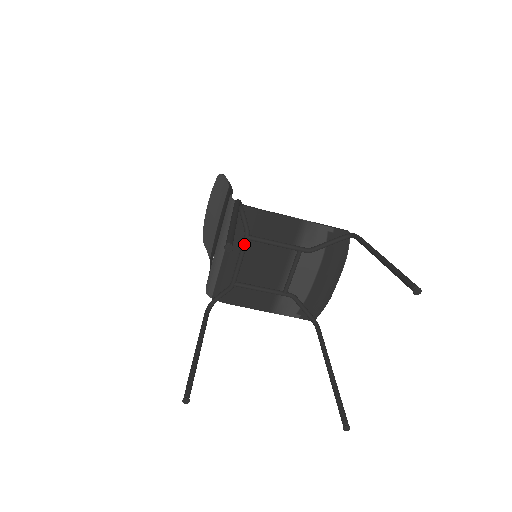
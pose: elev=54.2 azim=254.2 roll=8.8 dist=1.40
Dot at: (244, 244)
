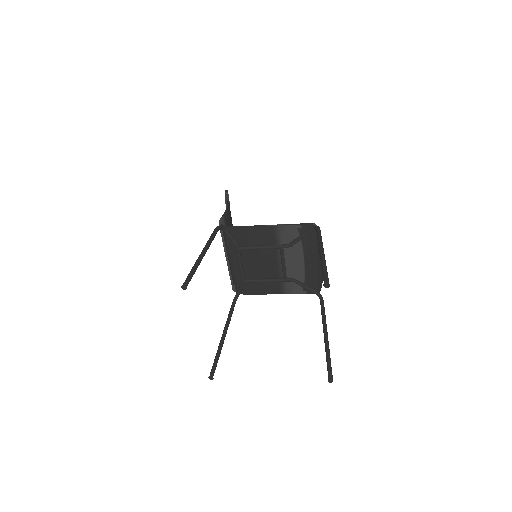
Dot at: (237, 254)
